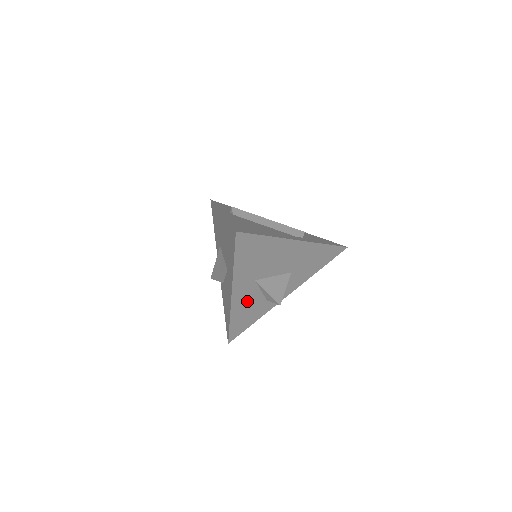
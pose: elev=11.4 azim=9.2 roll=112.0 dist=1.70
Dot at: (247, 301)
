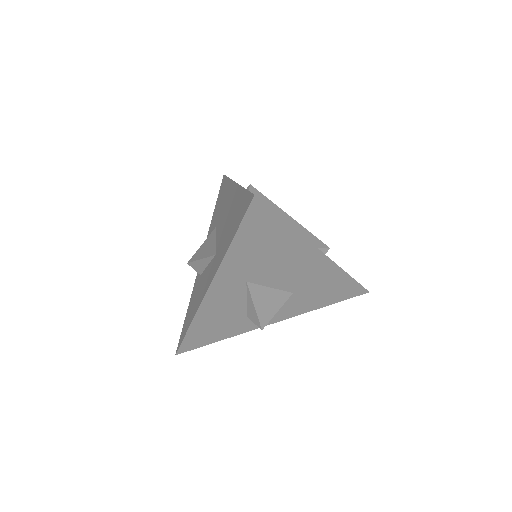
Dot at: (224, 307)
